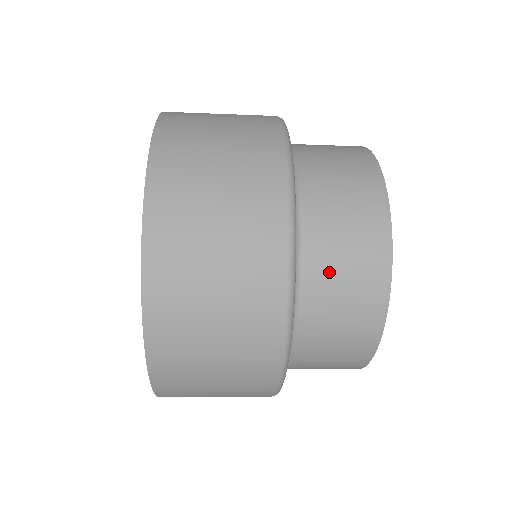
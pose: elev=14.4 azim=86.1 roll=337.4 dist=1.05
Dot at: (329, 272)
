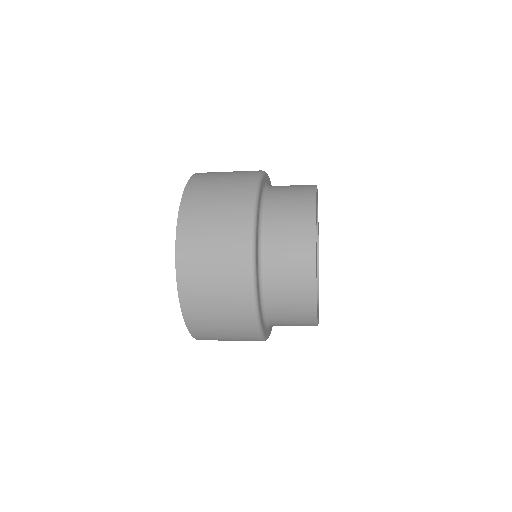
Dot at: (281, 303)
